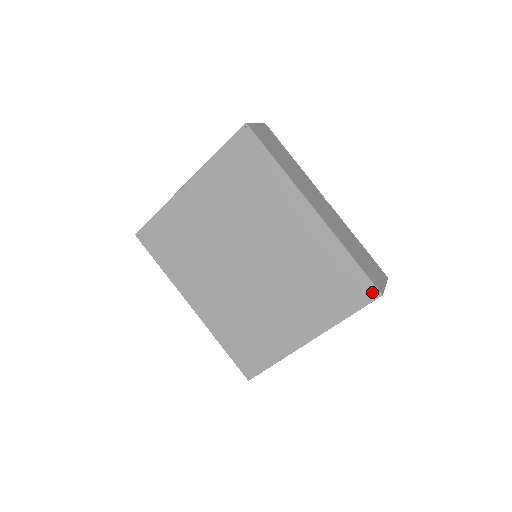
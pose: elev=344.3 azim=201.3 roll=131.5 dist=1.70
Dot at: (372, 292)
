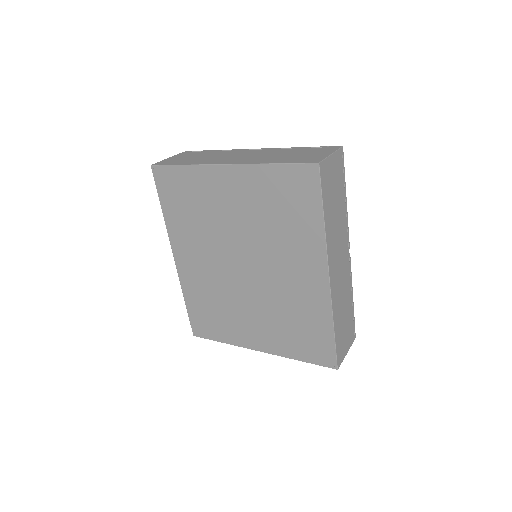
Dot at: (331, 362)
